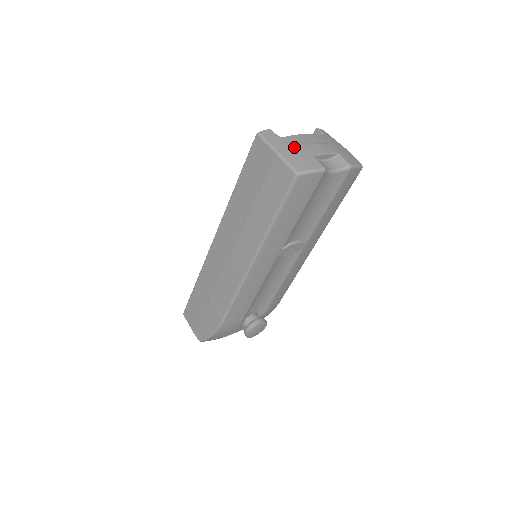
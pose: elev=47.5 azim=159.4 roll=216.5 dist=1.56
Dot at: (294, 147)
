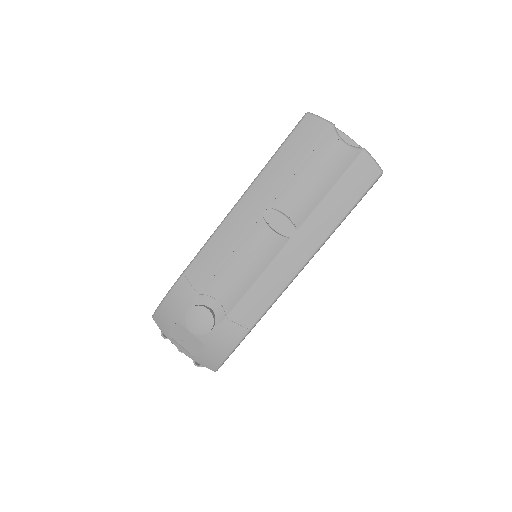
Dot at: occluded
